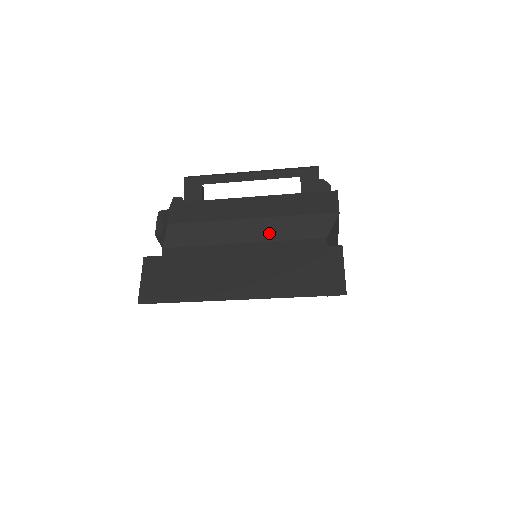
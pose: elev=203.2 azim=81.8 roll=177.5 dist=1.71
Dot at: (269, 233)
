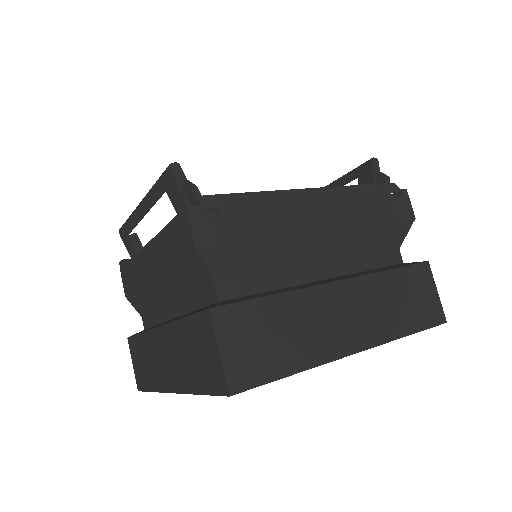
Dot at: (175, 289)
